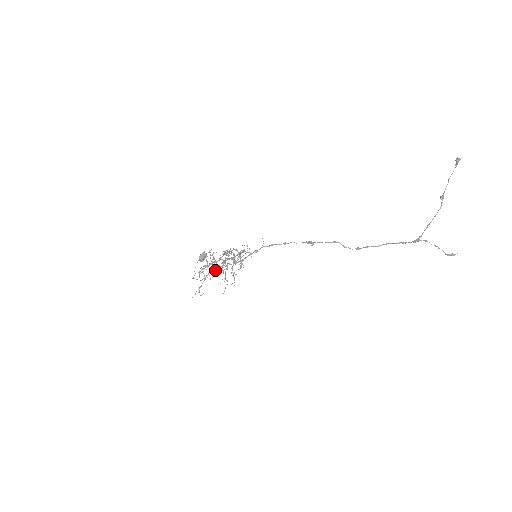
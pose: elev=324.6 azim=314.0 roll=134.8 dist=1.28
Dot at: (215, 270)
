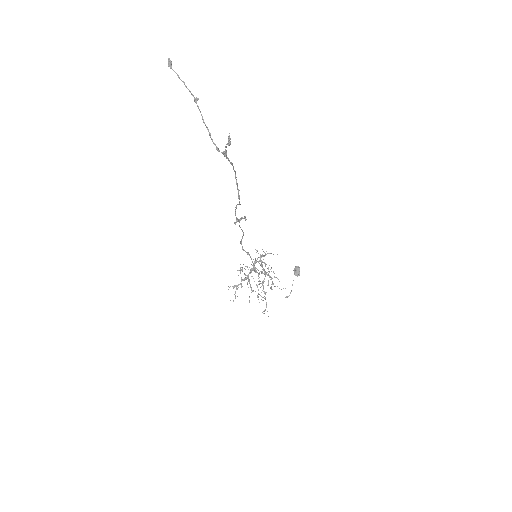
Dot at: (235, 291)
